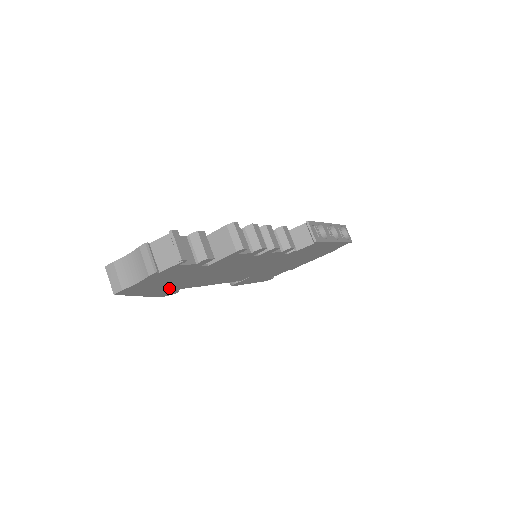
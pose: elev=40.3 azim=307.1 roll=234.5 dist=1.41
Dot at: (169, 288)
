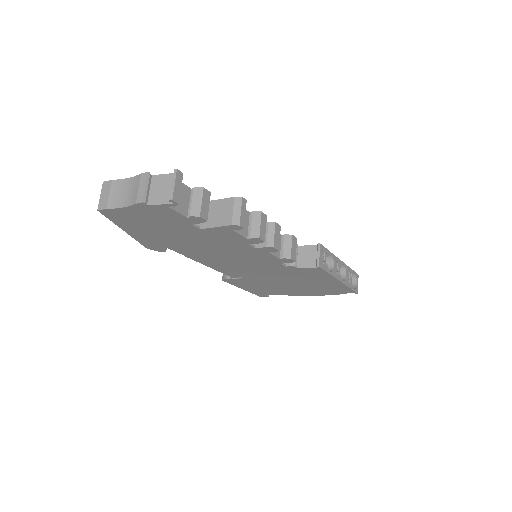
Dot at: (156, 239)
